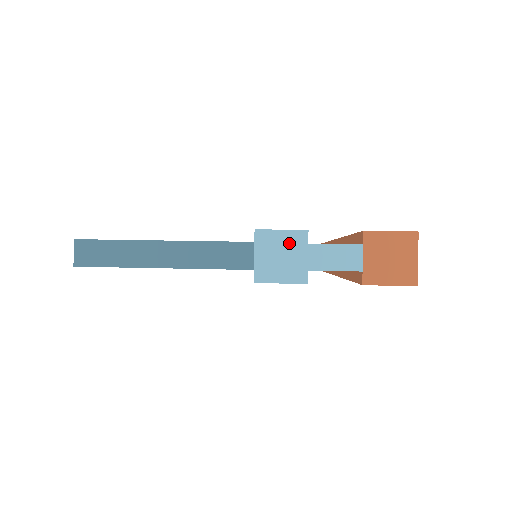
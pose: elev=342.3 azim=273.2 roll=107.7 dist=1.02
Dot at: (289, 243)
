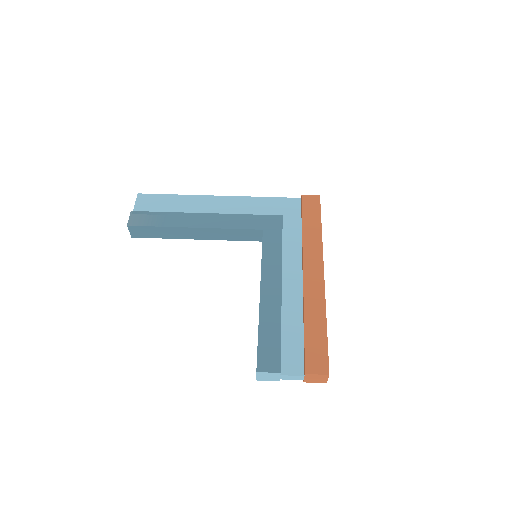
Dot at: (272, 375)
